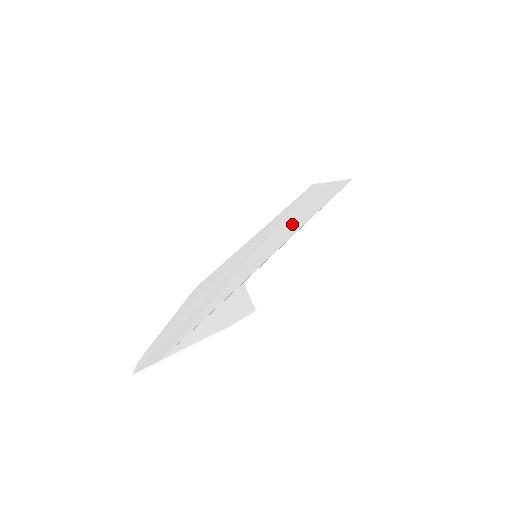
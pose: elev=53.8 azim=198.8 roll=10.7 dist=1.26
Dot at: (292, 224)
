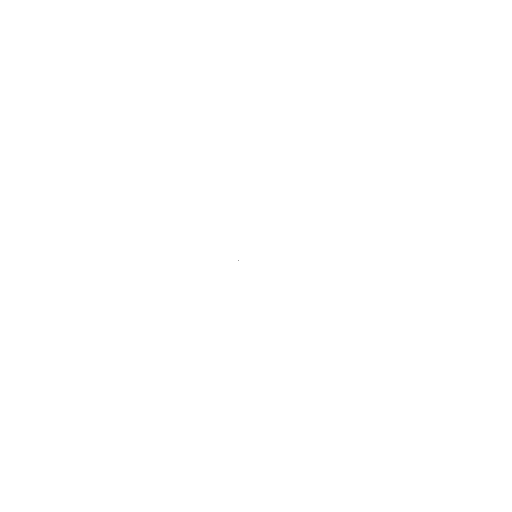
Dot at: occluded
